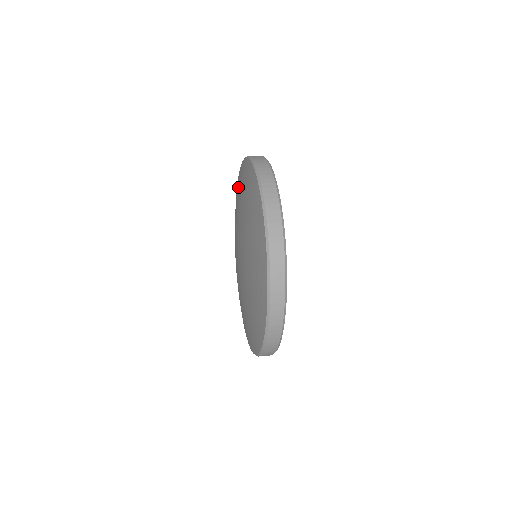
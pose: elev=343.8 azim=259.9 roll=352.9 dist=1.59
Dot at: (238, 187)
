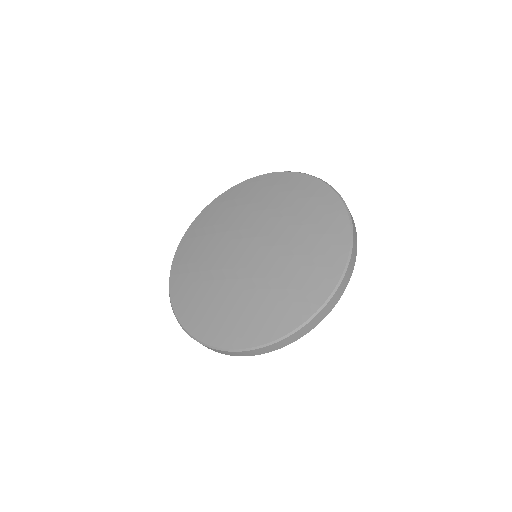
Dot at: (251, 190)
